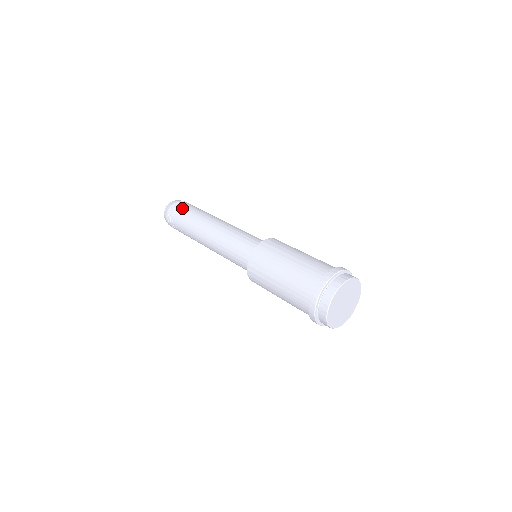
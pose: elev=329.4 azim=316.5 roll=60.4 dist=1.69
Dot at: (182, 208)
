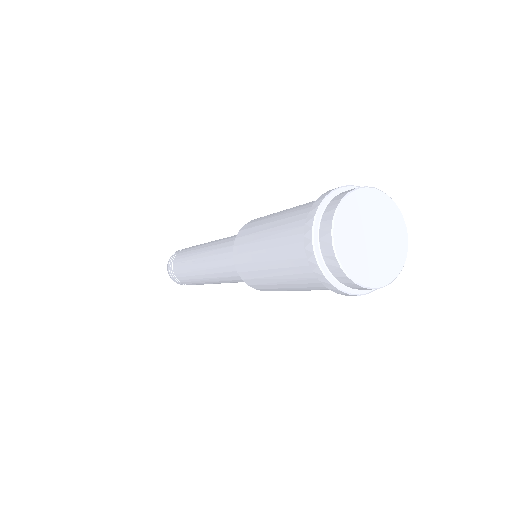
Dot at: occluded
